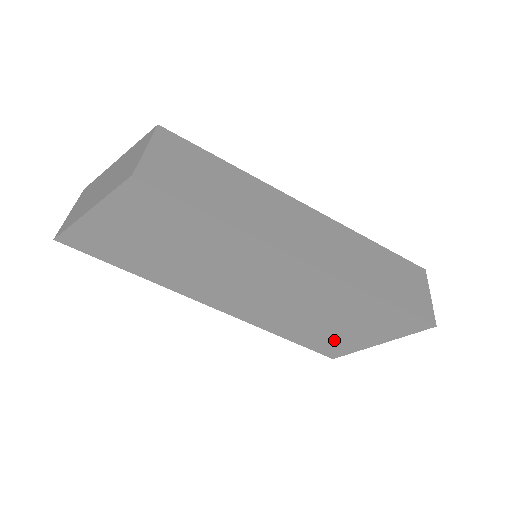
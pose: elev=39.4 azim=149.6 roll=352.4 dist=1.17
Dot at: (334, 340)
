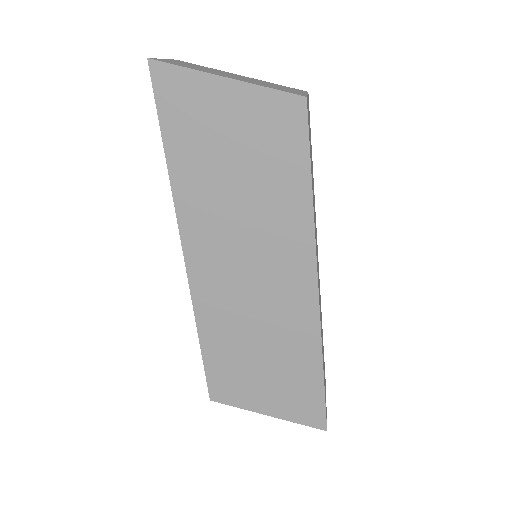
Dot at: (238, 382)
